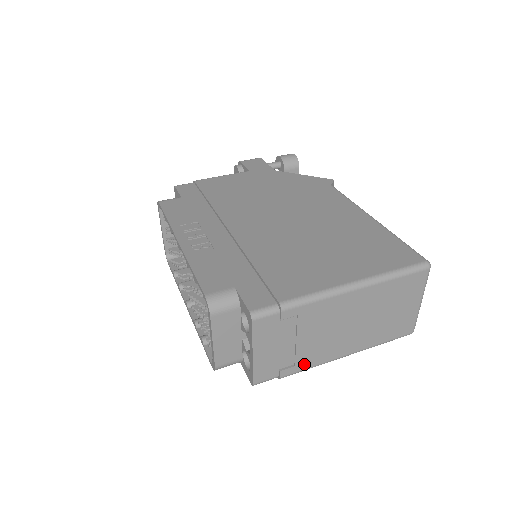
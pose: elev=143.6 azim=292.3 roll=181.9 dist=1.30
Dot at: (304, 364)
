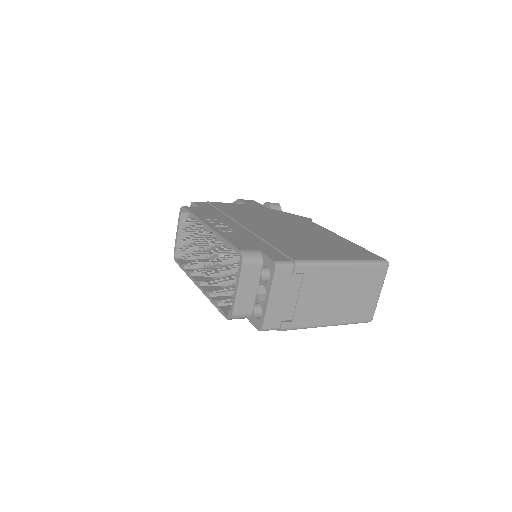
Dot at: (299, 322)
